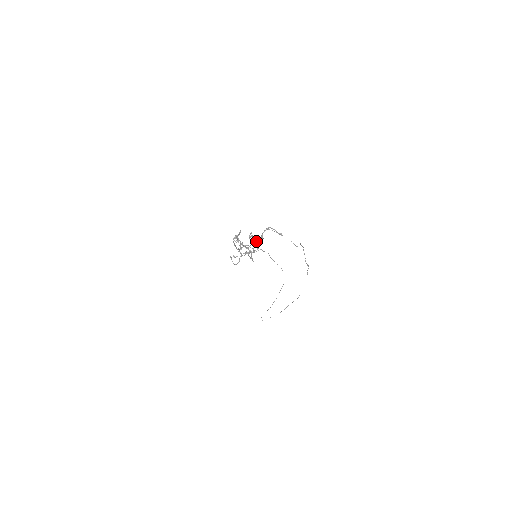
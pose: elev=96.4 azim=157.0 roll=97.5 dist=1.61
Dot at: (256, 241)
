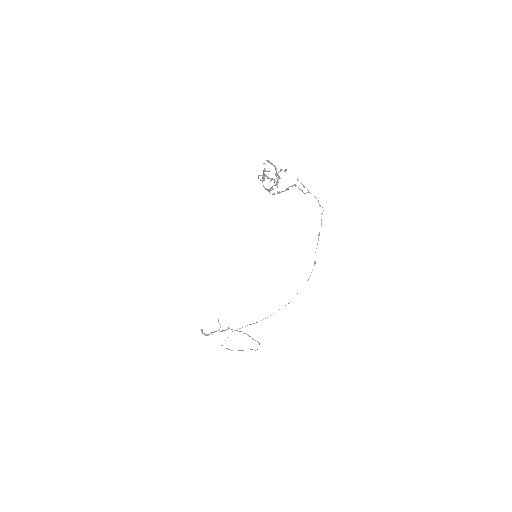
Dot at: (286, 169)
